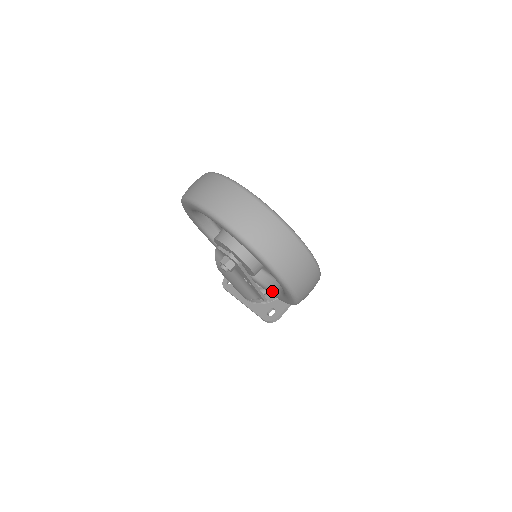
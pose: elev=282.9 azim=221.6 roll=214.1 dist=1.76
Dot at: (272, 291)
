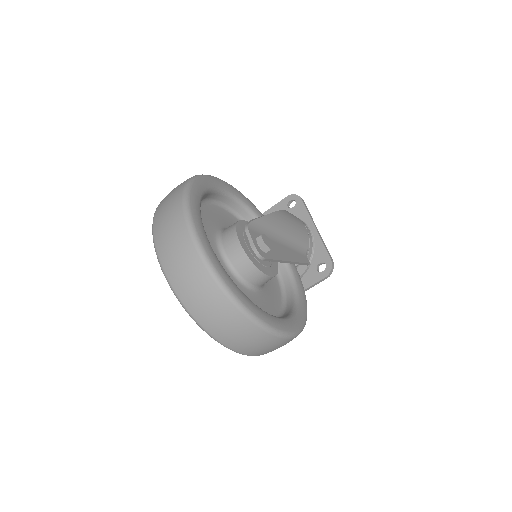
Dot at: occluded
